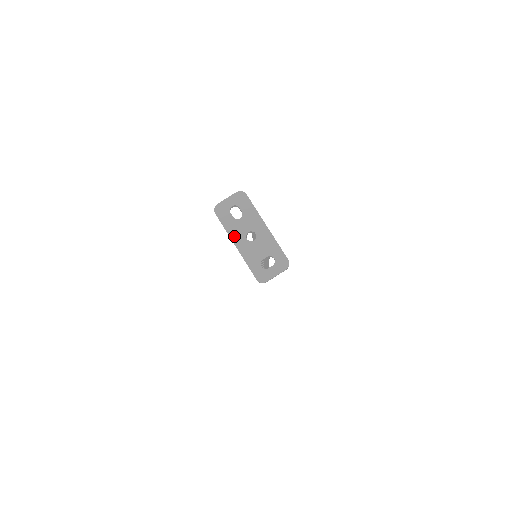
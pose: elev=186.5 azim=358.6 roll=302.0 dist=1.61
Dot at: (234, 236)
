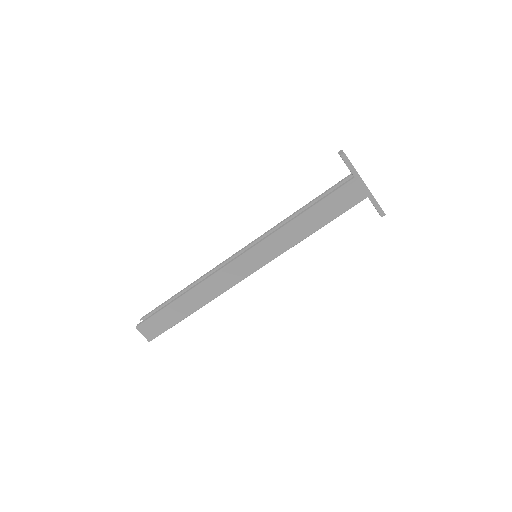
Dot at: occluded
